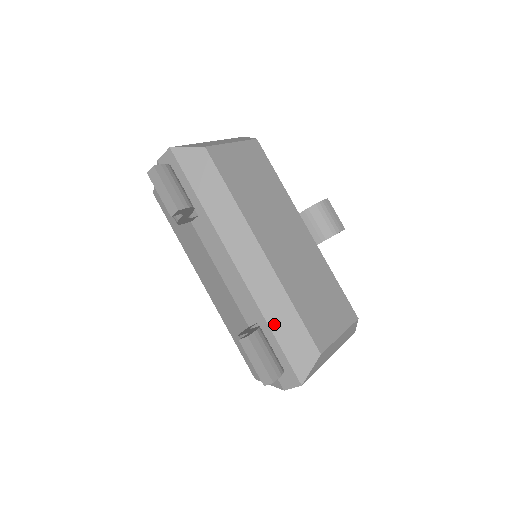
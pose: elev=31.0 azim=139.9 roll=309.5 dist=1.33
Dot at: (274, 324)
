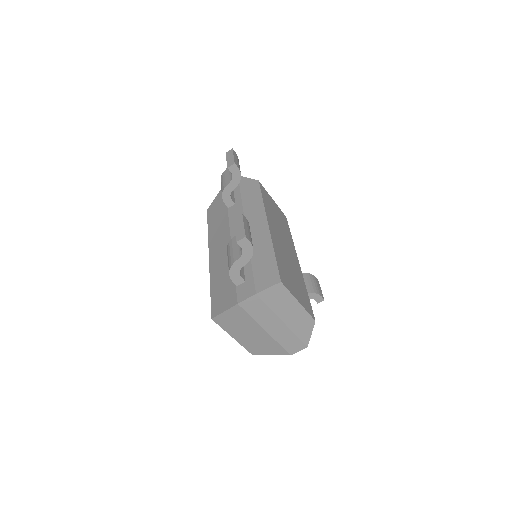
Dot at: (255, 257)
